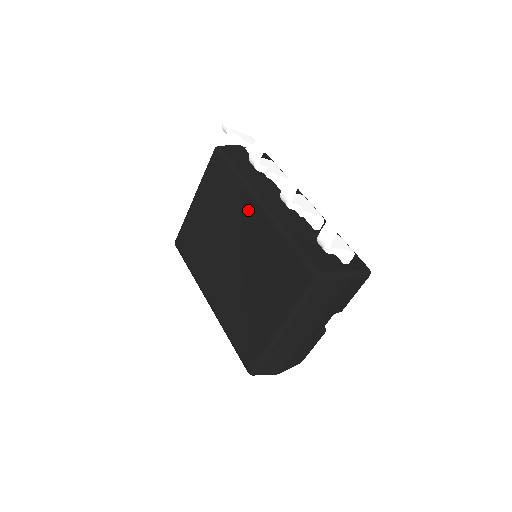
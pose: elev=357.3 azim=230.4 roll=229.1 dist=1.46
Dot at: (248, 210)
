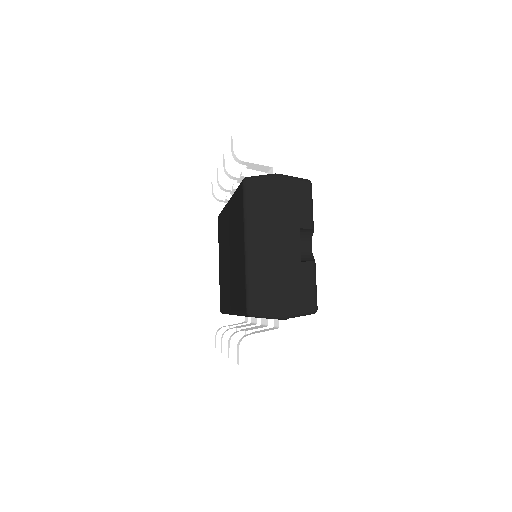
Dot at: (227, 214)
